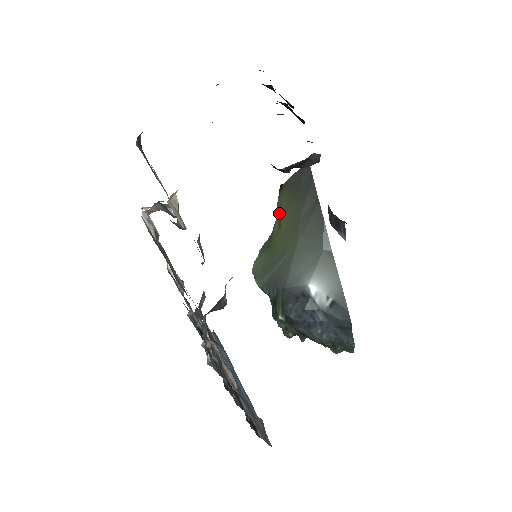
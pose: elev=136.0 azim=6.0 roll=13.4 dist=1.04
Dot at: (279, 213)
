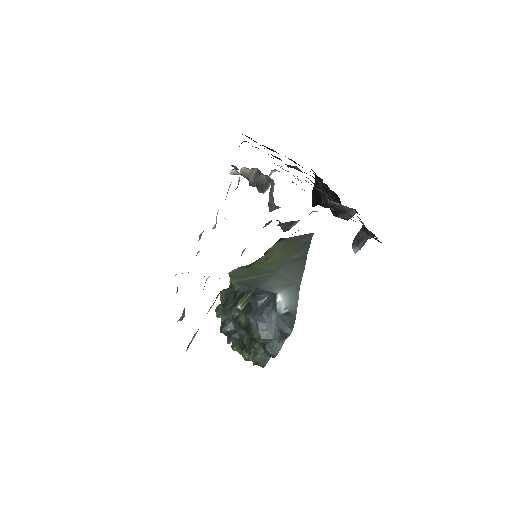
Dot at: (270, 252)
